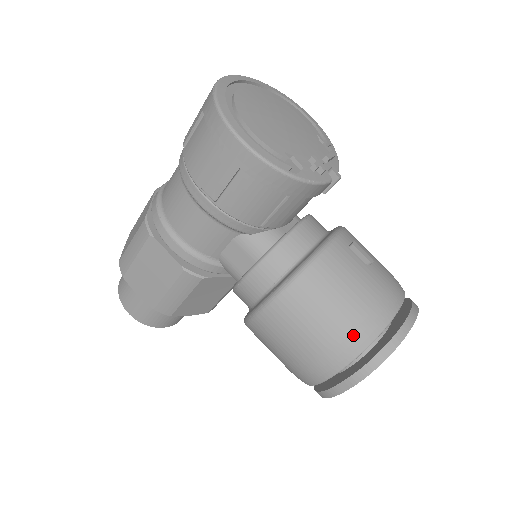
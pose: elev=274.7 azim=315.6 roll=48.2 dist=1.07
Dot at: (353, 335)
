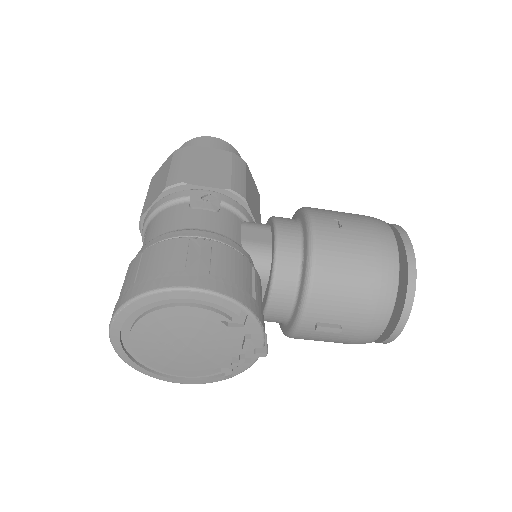
Dot at: occluded
